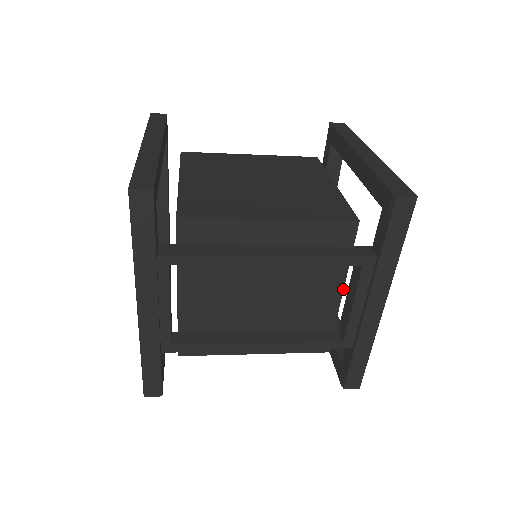
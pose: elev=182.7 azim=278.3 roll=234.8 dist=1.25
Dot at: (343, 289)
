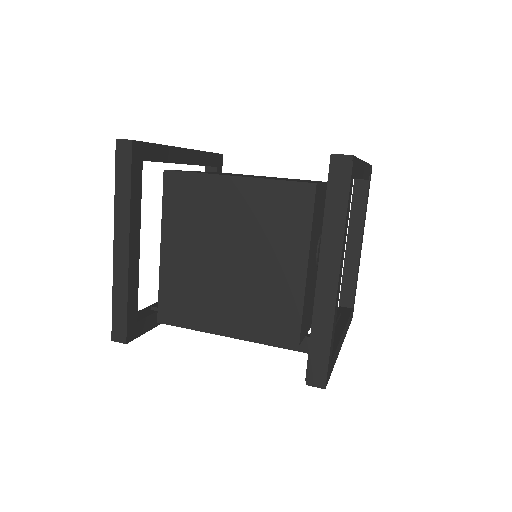
Dot at: occluded
